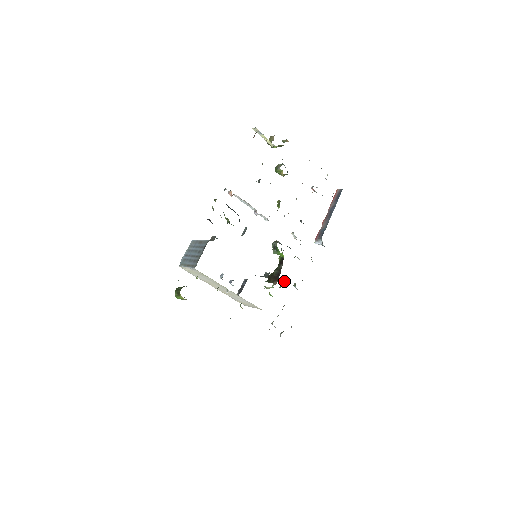
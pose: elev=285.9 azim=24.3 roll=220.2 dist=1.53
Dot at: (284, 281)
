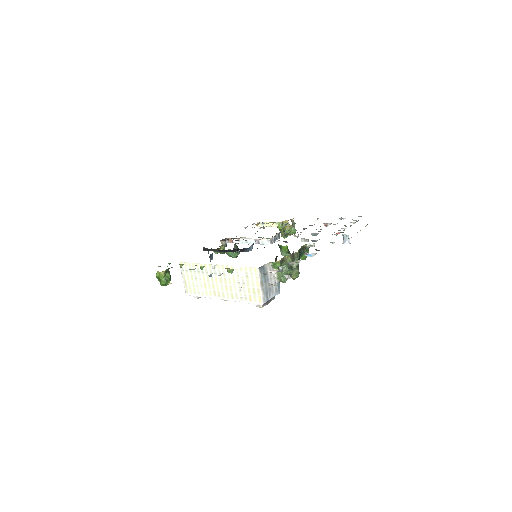
Dot at: (294, 259)
